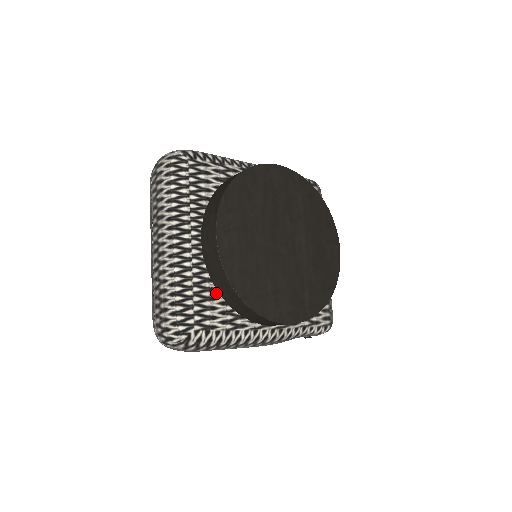
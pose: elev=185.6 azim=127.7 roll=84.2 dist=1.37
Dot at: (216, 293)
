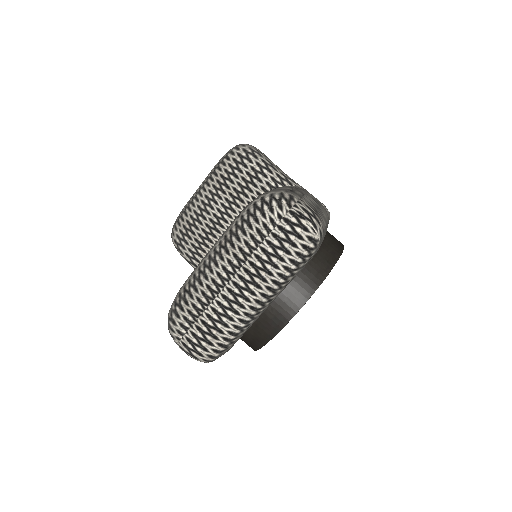
Dot at: (244, 333)
